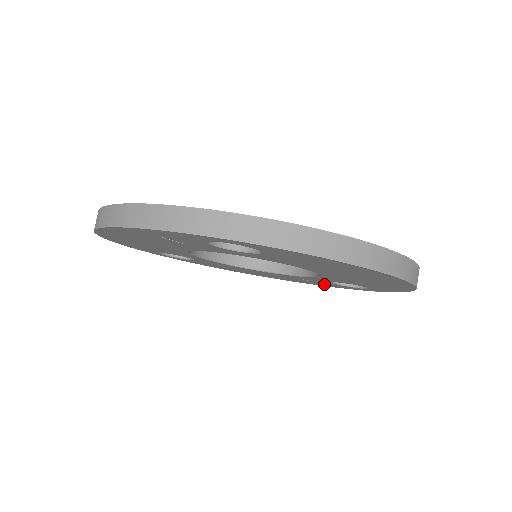
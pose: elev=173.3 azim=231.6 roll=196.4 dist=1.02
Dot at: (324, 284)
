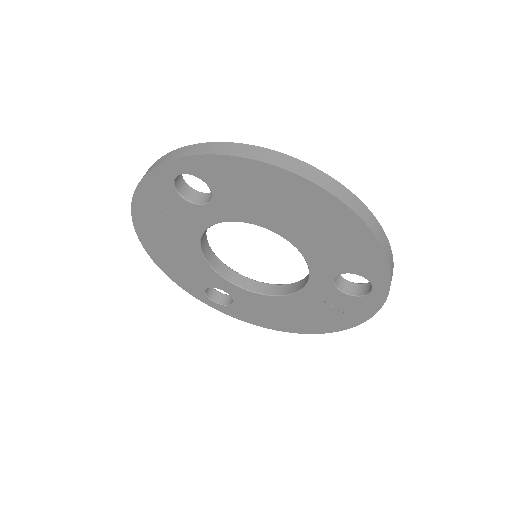
Dot at: (348, 311)
